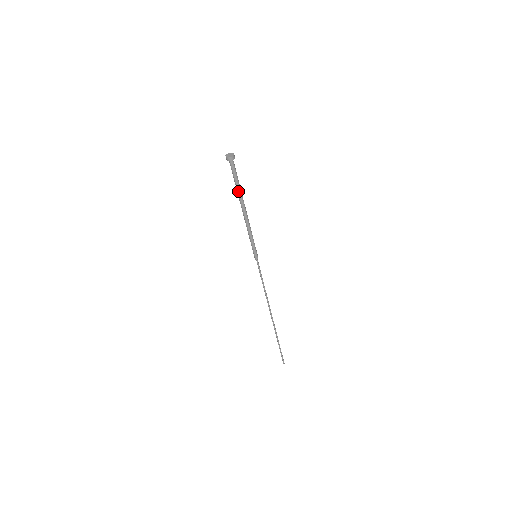
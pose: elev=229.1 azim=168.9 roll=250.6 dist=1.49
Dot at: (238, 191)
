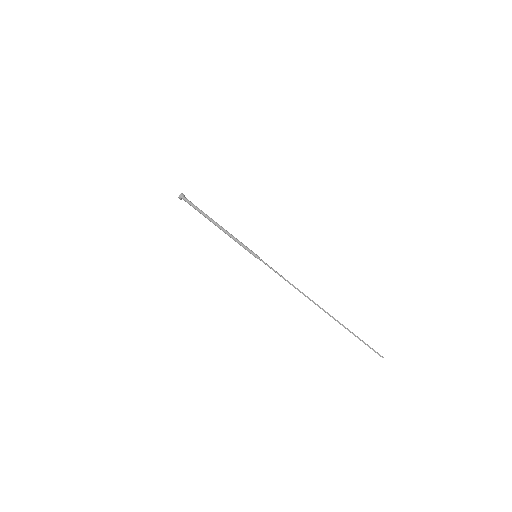
Dot at: (203, 214)
